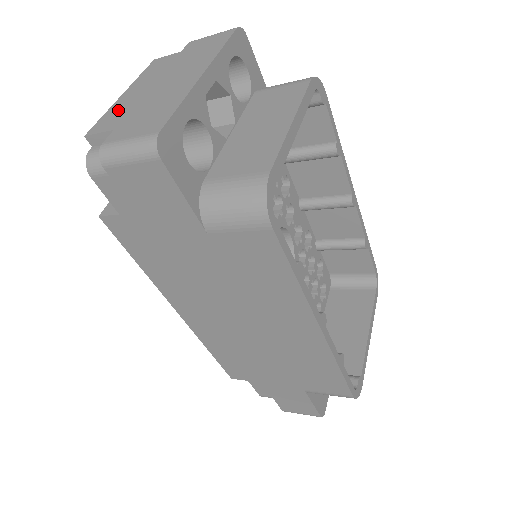
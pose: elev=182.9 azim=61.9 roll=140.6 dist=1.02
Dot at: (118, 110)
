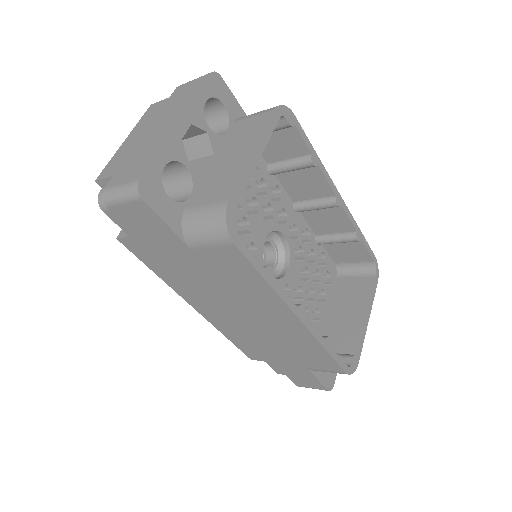
Dot at: (119, 156)
